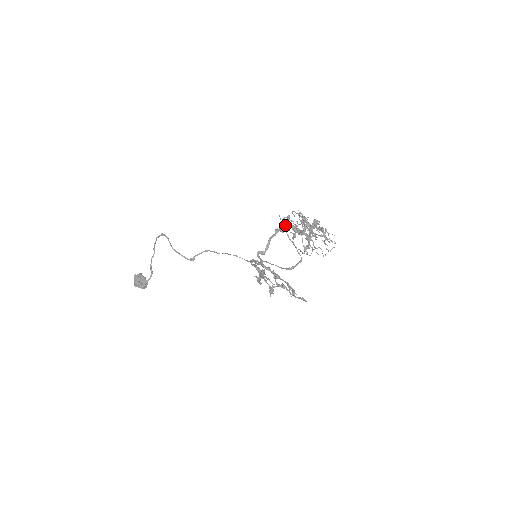
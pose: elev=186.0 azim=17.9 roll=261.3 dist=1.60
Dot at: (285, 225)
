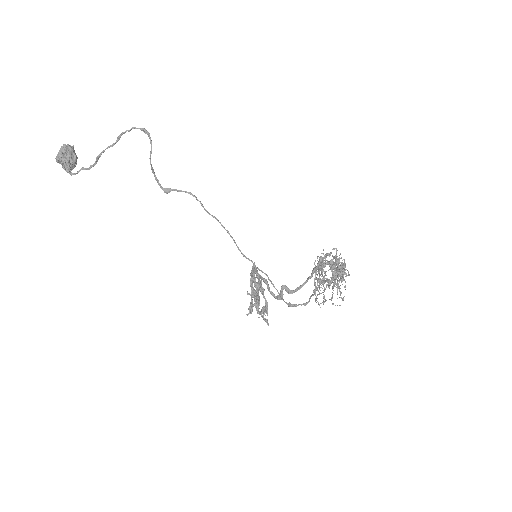
Dot at: (321, 262)
